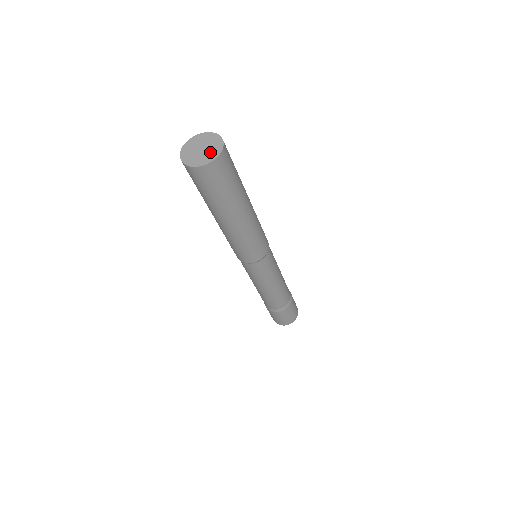
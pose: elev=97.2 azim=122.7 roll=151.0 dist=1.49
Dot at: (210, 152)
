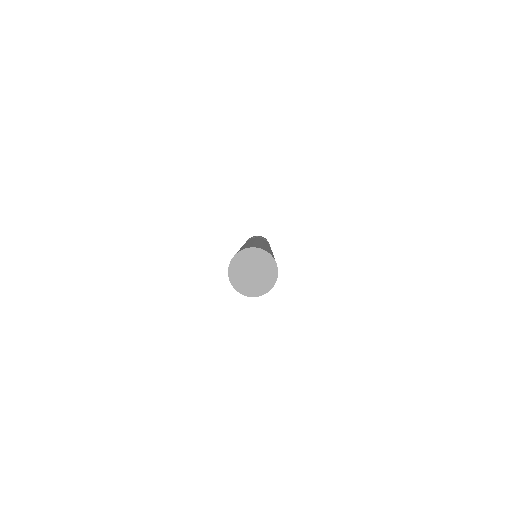
Dot at: (265, 277)
